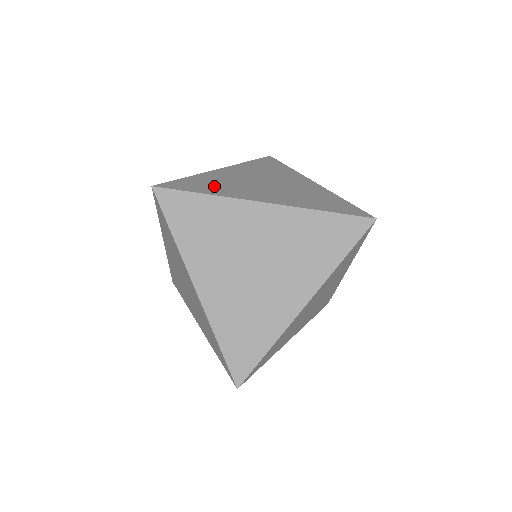
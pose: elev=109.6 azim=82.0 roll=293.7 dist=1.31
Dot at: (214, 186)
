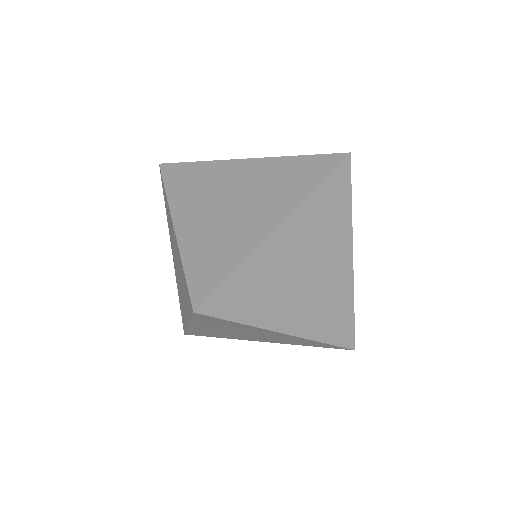
Dot at: (220, 253)
